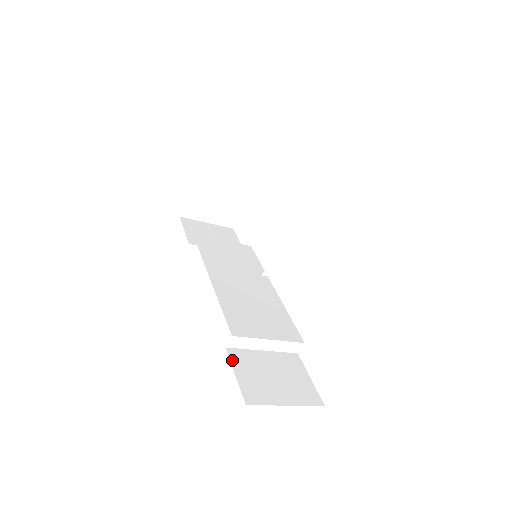
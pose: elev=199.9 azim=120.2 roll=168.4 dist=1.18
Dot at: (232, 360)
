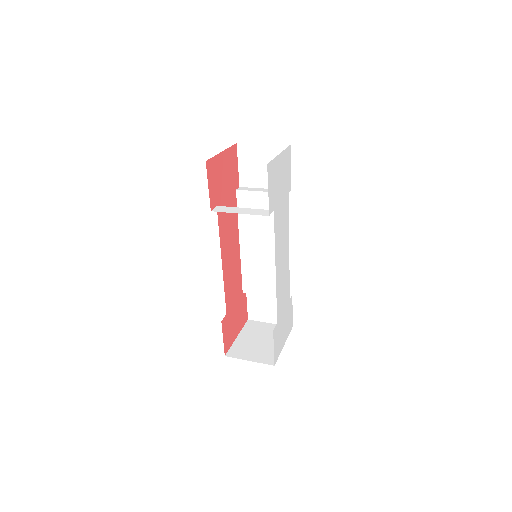
Dot at: (247, 296)
